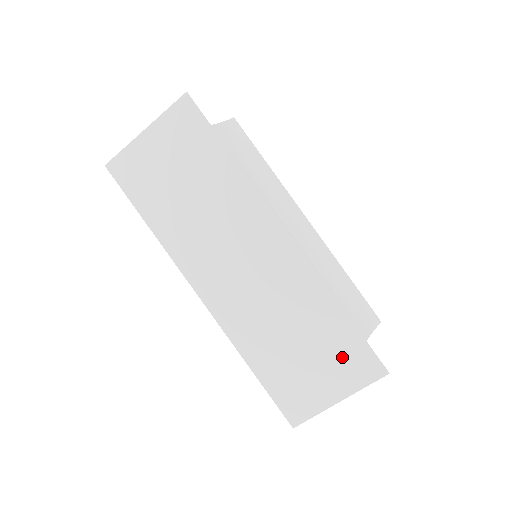
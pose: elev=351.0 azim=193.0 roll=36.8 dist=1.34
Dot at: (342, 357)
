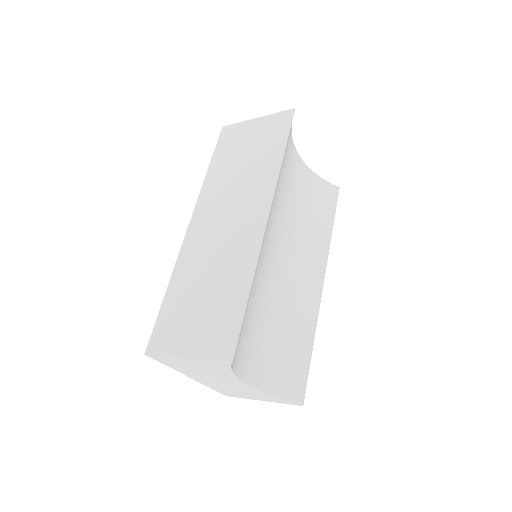
Dot at: (218, 324)
